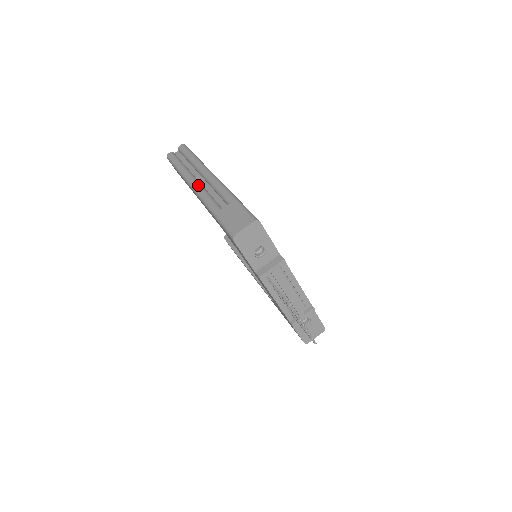
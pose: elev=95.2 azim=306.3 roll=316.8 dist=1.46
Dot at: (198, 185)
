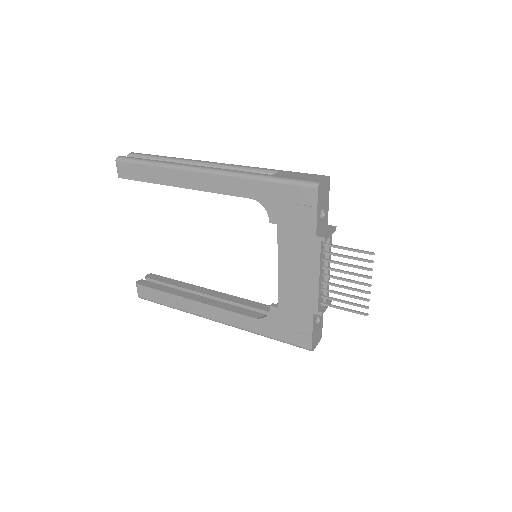
Dot at: (210, 167)
